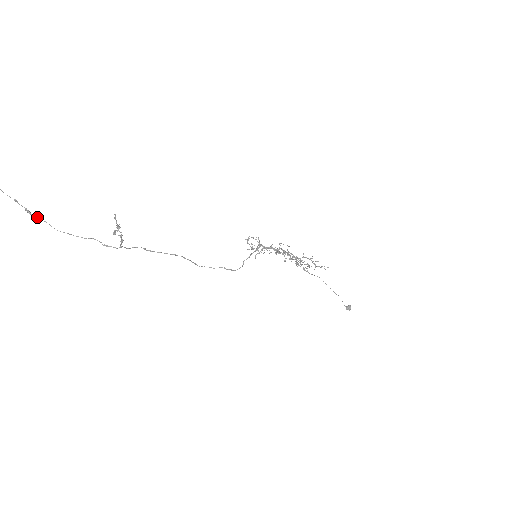
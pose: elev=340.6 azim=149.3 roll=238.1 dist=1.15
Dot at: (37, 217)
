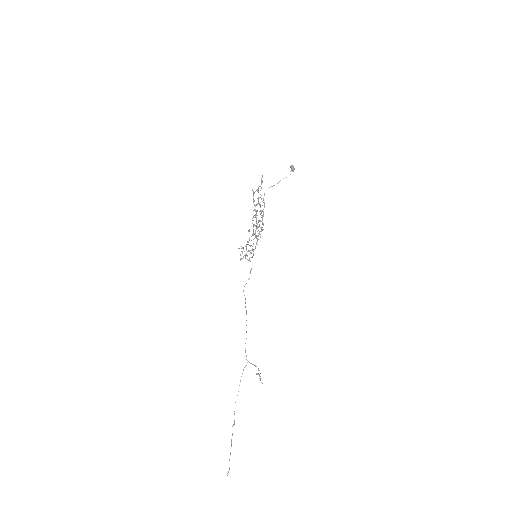
Dot at: occluded
